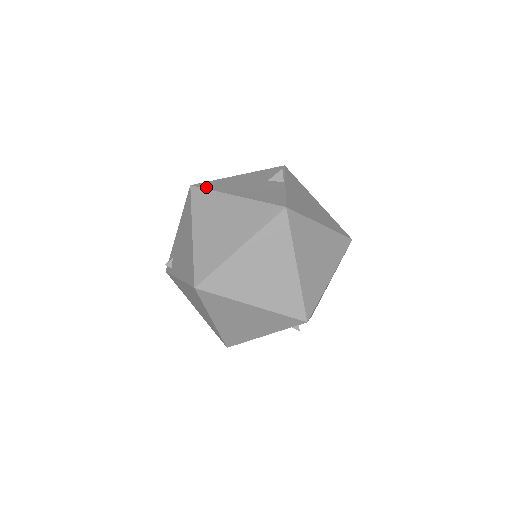
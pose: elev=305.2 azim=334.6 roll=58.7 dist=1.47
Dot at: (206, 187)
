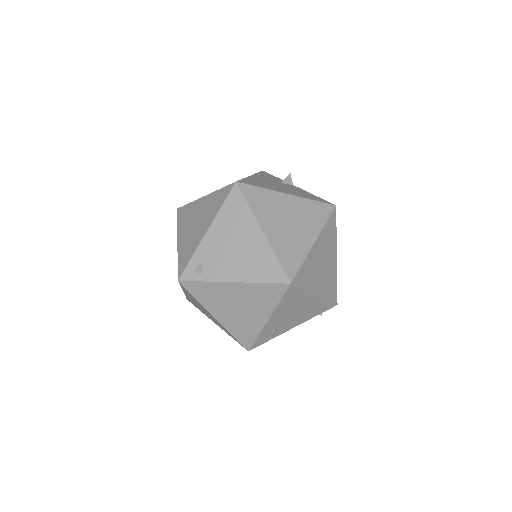
Dot at: (253, 184)
